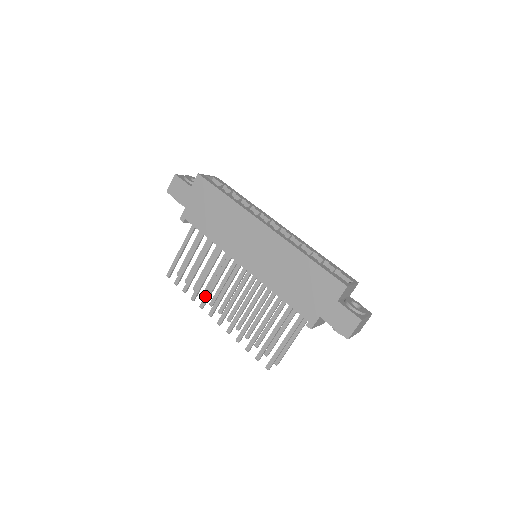
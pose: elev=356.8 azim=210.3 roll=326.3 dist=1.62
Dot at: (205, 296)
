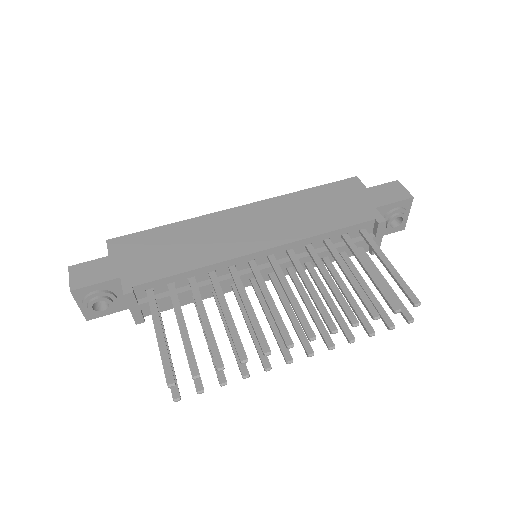
Dot at: (256, 334)
